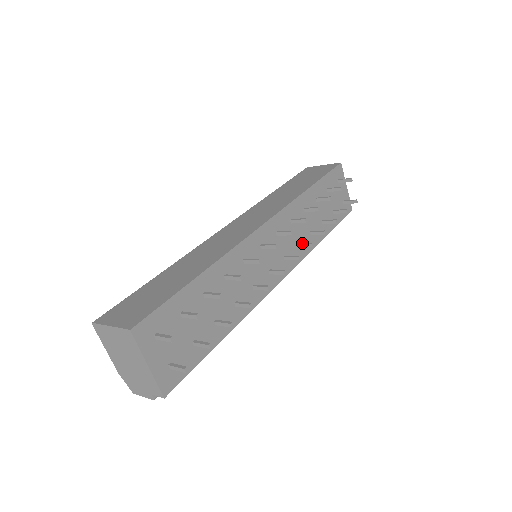
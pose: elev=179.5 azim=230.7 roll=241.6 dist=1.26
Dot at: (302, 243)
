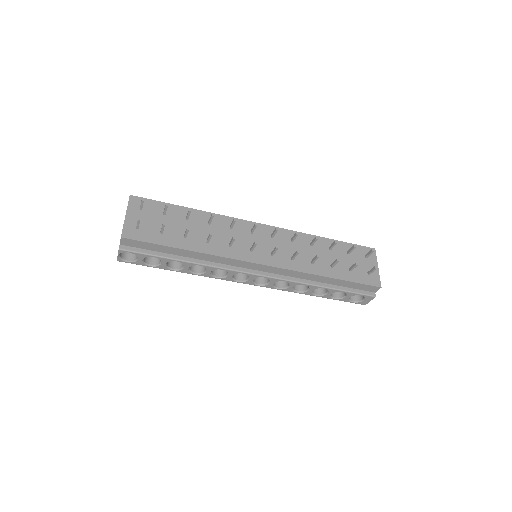
Dot at: (294, 255)
